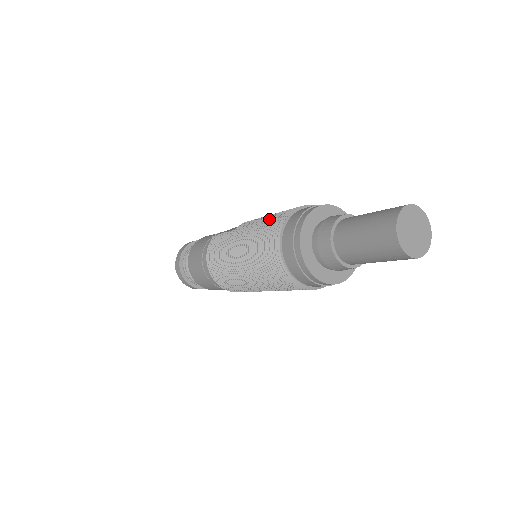
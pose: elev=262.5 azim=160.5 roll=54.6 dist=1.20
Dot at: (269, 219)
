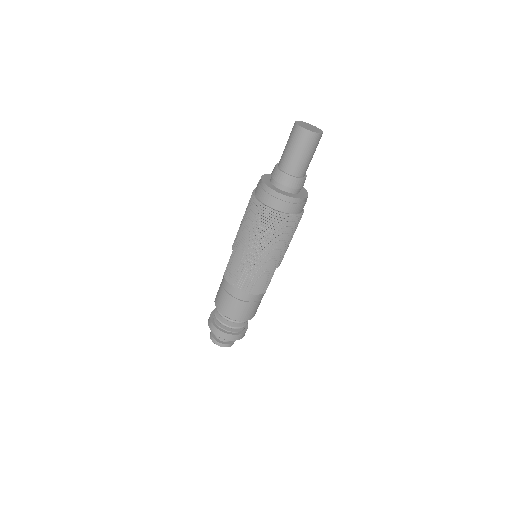
Dot at: (245, 213)
